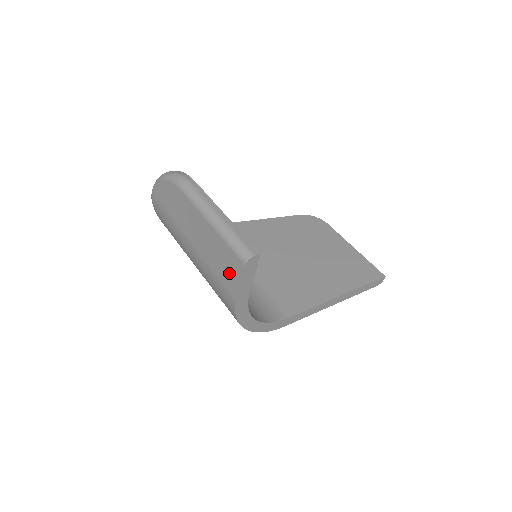
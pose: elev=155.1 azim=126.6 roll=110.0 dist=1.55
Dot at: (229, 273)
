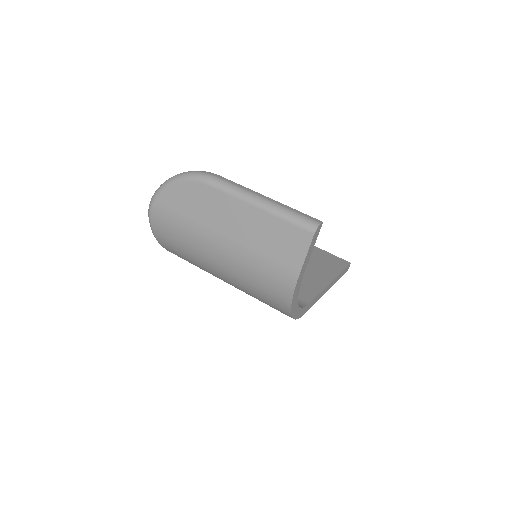
Dot at: (288, 250)
